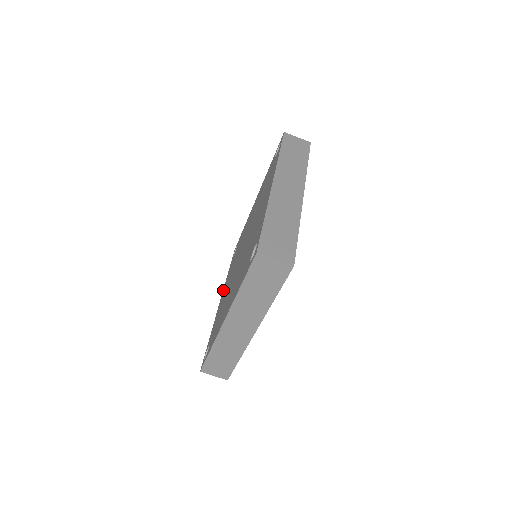
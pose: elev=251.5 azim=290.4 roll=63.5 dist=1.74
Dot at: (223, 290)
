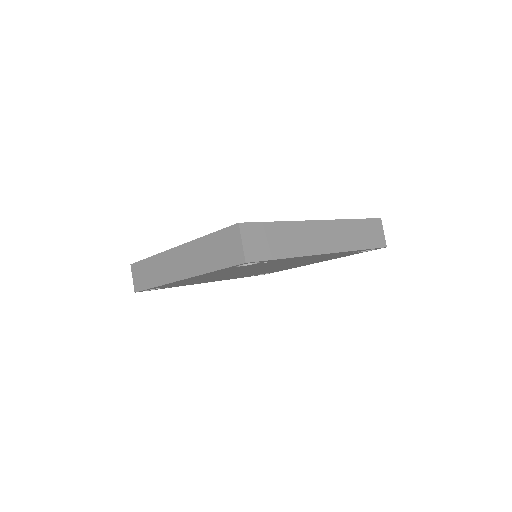
Dot at: occluded
